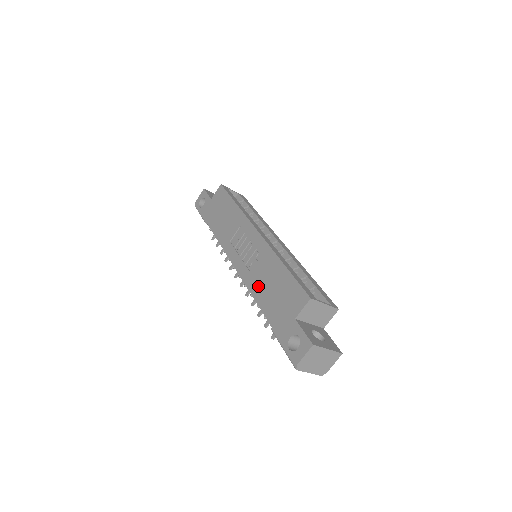
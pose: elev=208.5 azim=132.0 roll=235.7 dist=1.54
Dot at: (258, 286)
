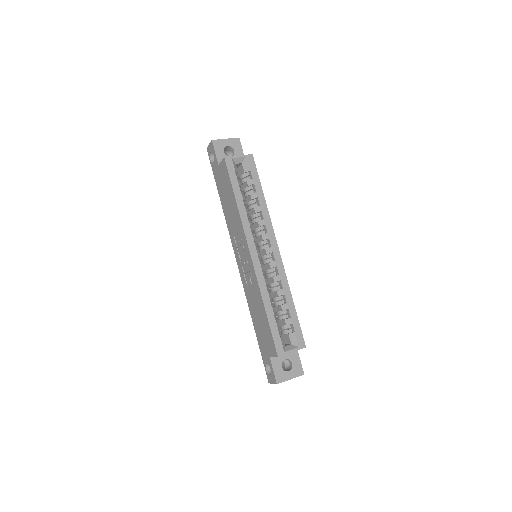
Dot at: (251, 304)
